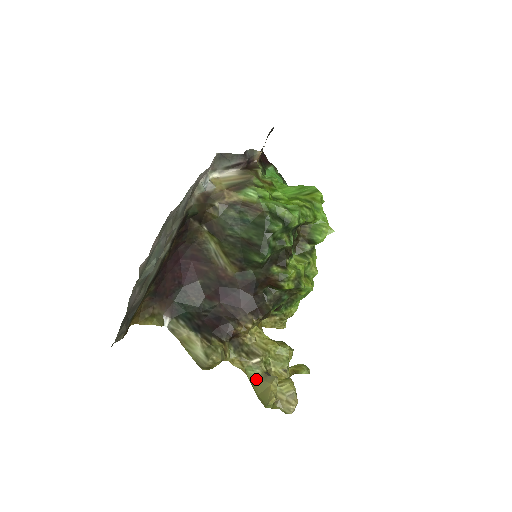
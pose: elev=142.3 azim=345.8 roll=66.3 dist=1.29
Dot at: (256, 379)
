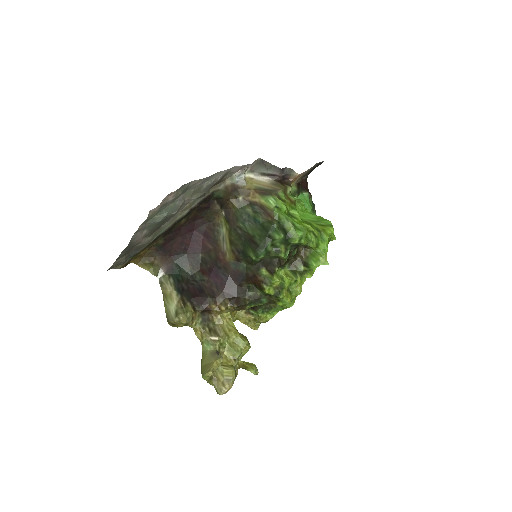
Dot at: (207, 353)
